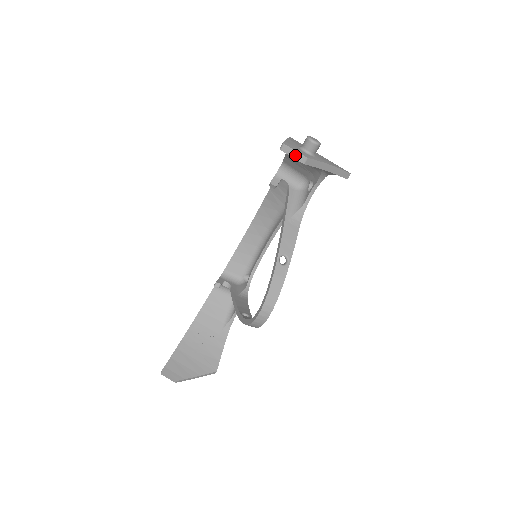
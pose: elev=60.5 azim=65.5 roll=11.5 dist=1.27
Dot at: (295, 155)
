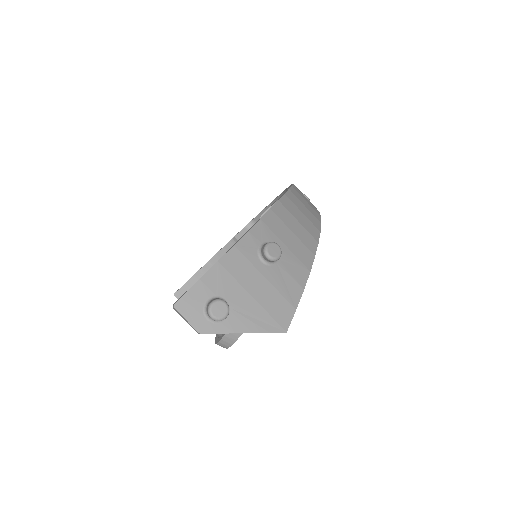
Dot at: (188, 322)
